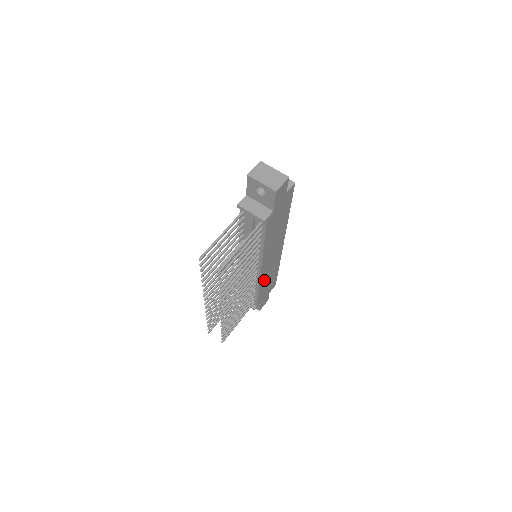
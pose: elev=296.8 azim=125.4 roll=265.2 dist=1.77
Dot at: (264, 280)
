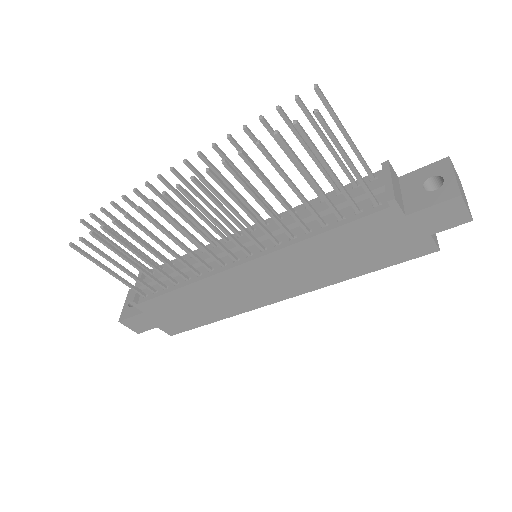
Dot at: (206, 290)
